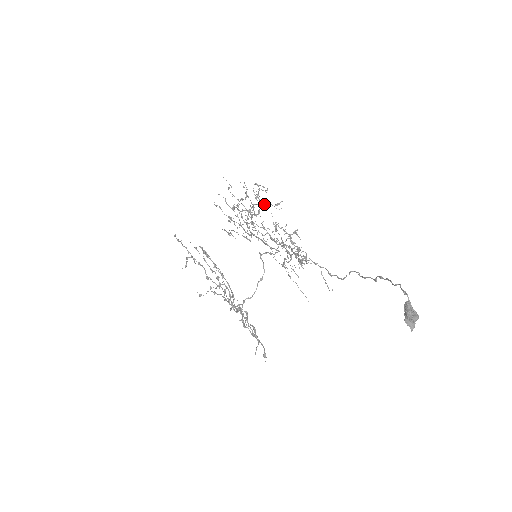
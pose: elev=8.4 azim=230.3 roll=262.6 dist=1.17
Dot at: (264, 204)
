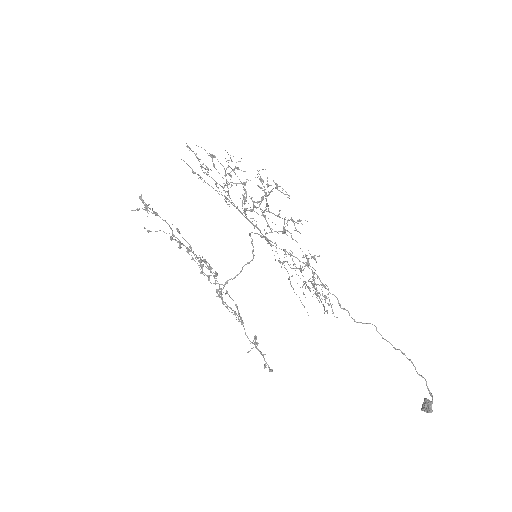
Dot at: (287, 222)
